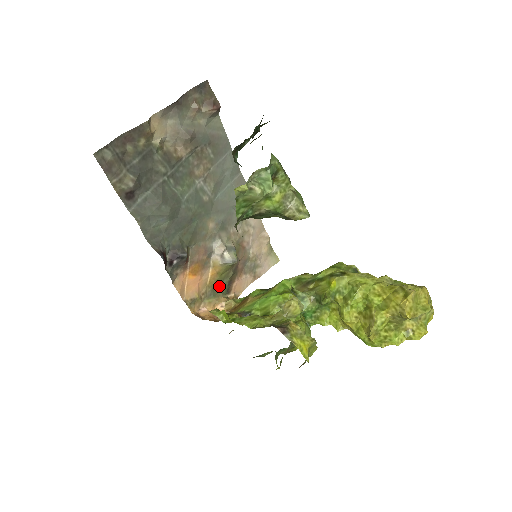
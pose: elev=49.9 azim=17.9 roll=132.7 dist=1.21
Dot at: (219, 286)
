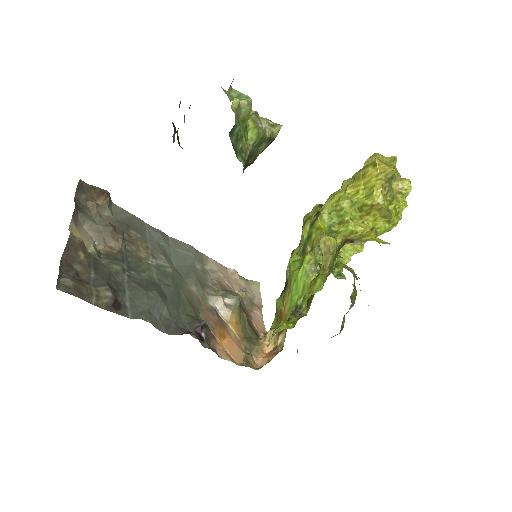
Dot at: (247, 335)
